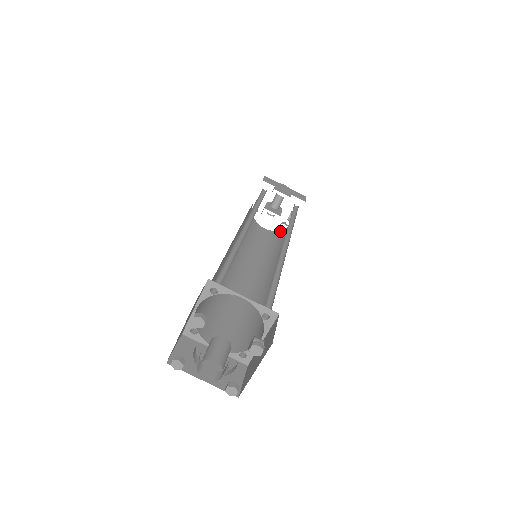
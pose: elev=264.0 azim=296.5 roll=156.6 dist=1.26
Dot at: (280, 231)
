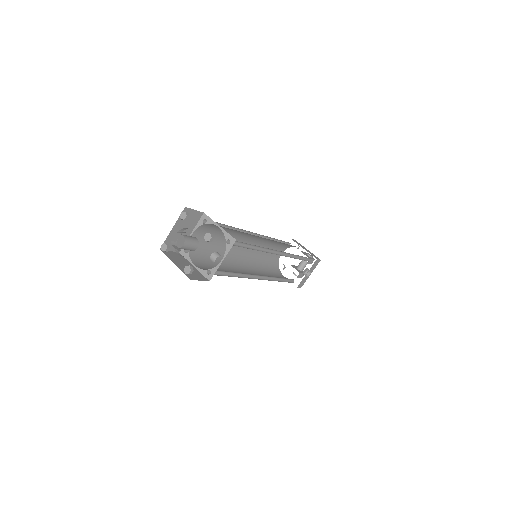
Dot at: occluded
